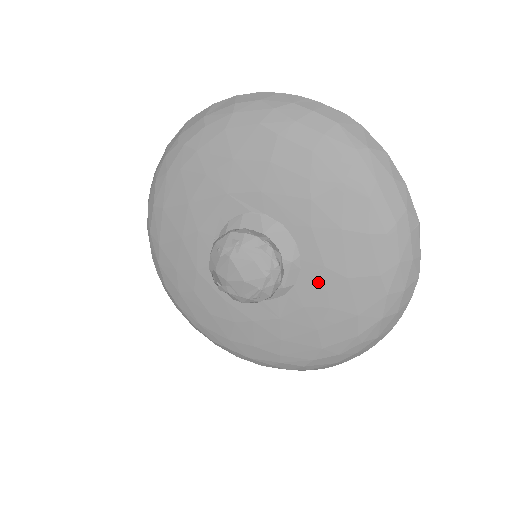
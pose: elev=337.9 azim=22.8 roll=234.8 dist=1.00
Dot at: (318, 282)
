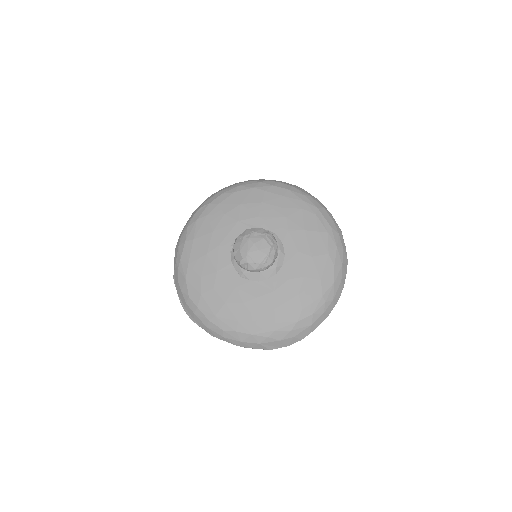
Dot at: (296, 262)
